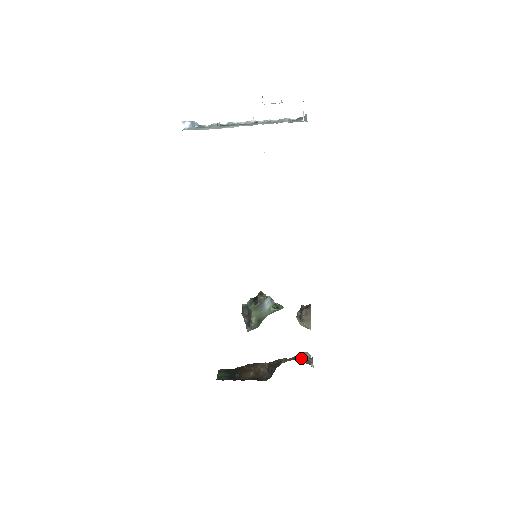
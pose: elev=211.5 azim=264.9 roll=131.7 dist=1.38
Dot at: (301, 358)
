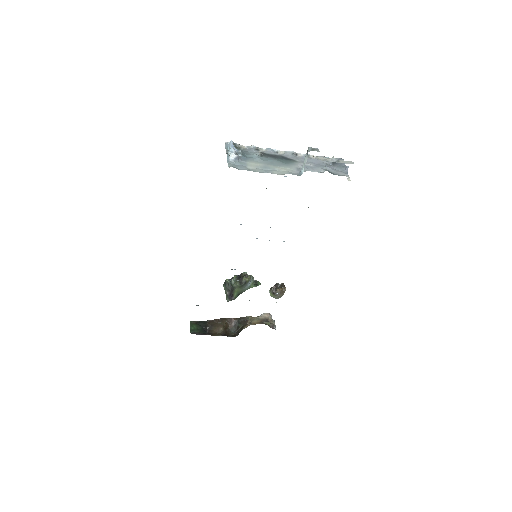
Dot at: (266, 321)
